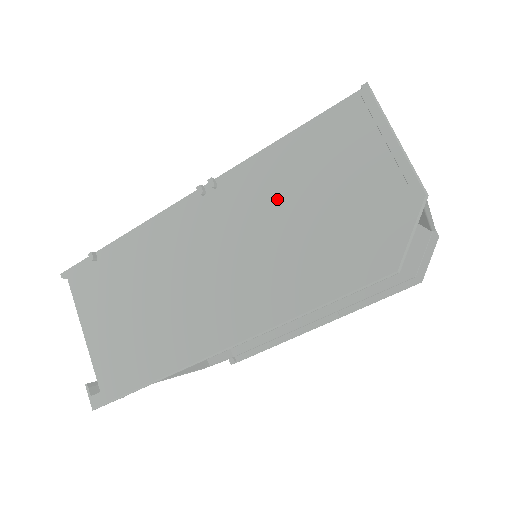
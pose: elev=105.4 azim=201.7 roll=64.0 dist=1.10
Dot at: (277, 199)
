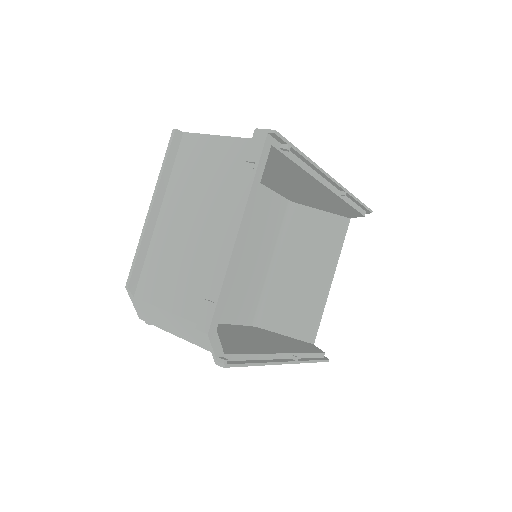
Dot at: occluded
